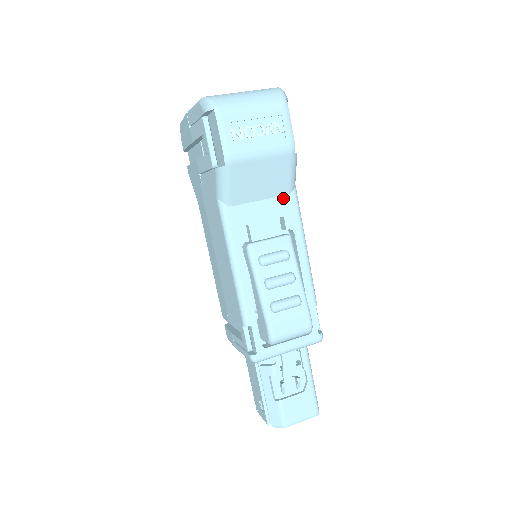
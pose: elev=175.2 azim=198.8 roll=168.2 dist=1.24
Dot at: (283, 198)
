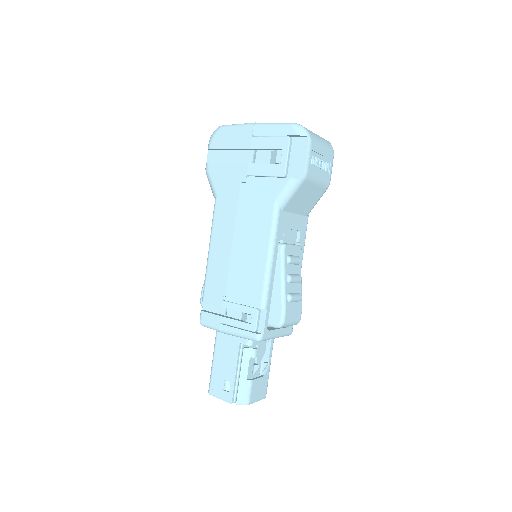
Dot at: (303, 217)
